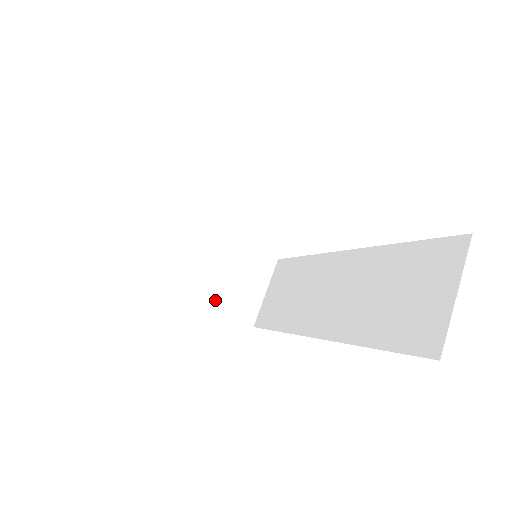
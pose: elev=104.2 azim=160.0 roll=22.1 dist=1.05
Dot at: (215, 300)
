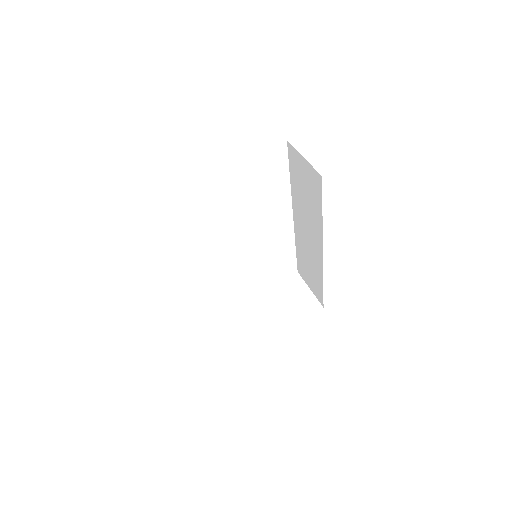
Dot at: (290, 317)
